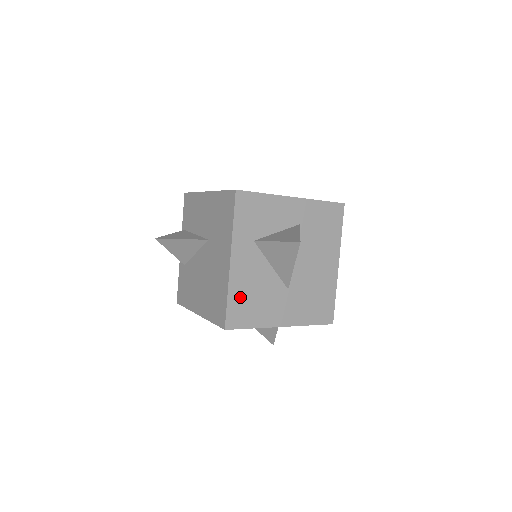
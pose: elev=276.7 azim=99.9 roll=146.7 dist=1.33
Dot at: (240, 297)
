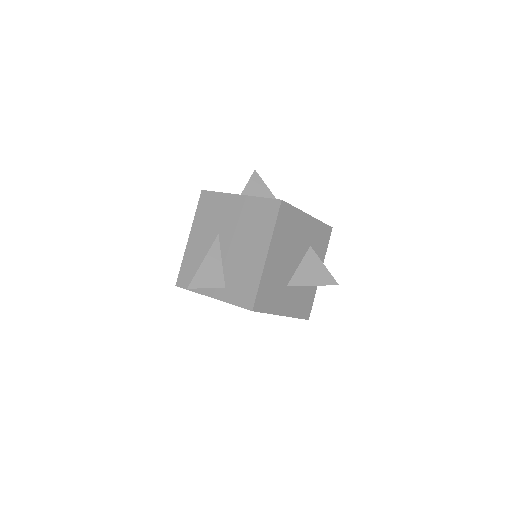
Dot at: occluded
